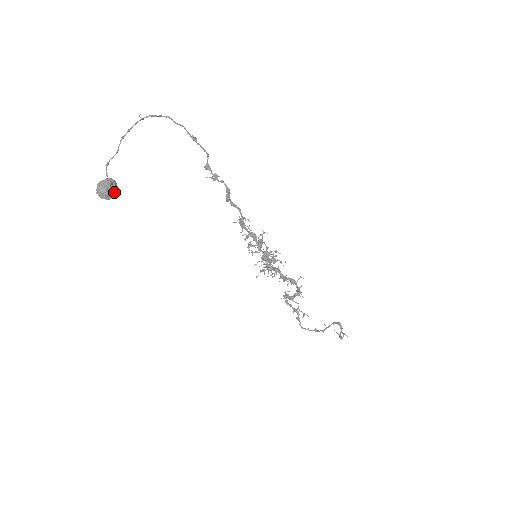
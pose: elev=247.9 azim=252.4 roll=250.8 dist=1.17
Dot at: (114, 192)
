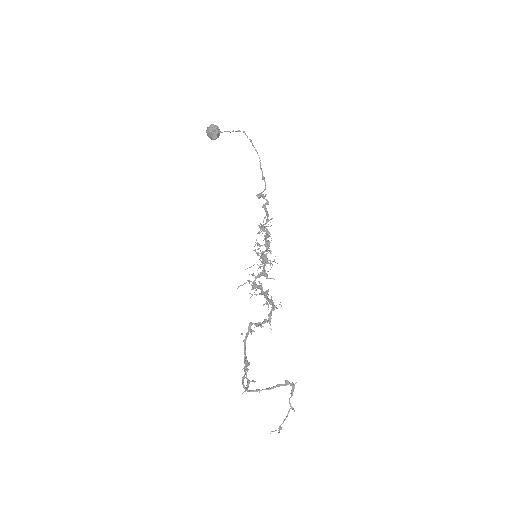
Dot at: (218, 131)
